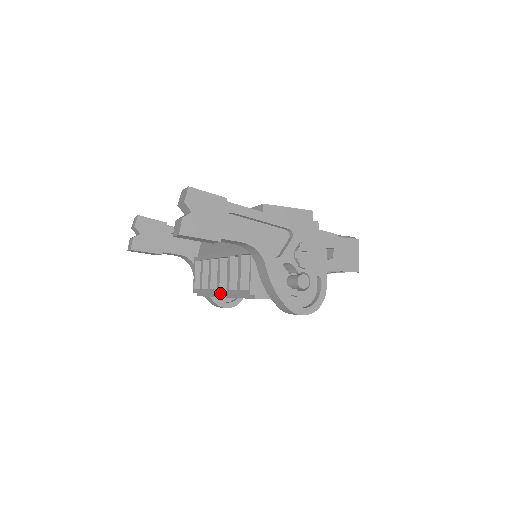
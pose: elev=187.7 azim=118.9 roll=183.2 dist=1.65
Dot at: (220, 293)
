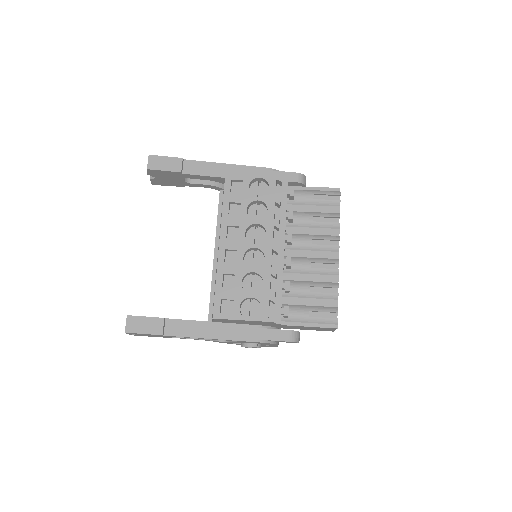
Dot at: occluded
